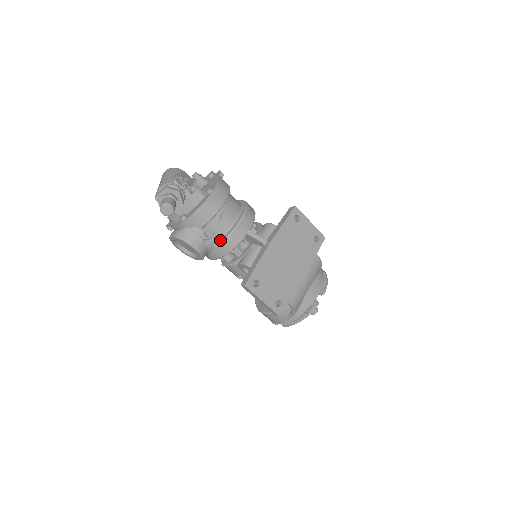
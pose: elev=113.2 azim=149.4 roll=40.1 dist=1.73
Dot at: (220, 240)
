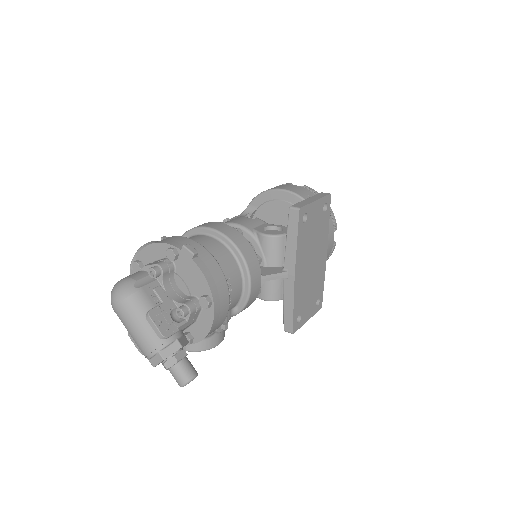
Dot at: (236, 311)
